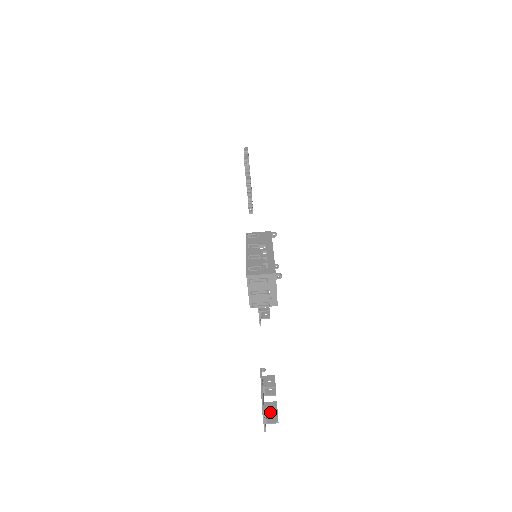
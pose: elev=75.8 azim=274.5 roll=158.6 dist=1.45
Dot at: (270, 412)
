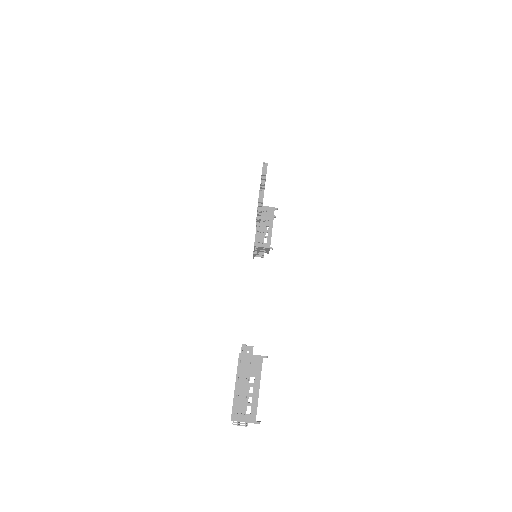
Dot at: occluded
